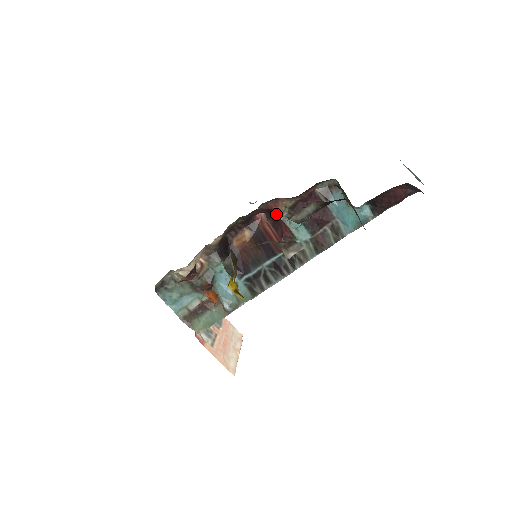
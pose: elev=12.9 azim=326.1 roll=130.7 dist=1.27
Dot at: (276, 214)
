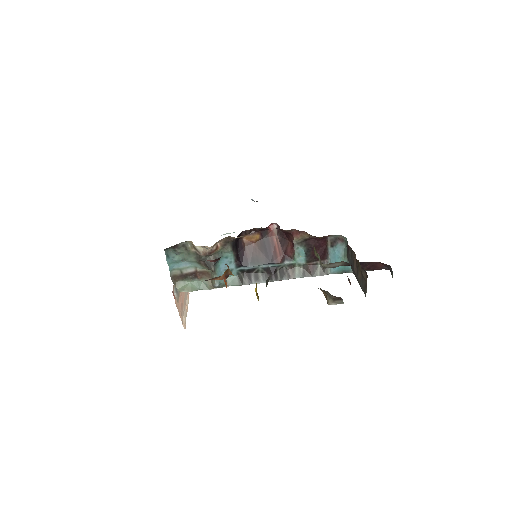
Dot at: (291, 237)
